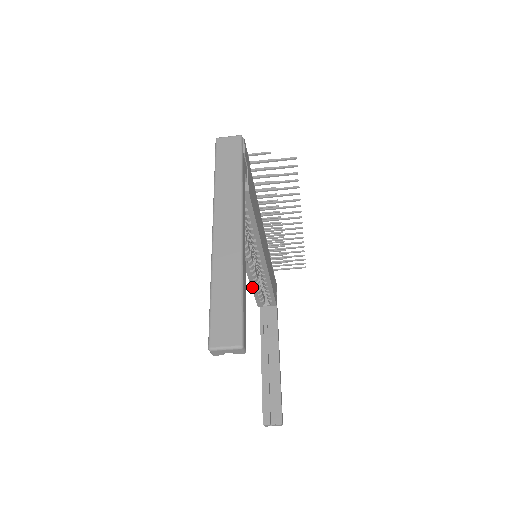
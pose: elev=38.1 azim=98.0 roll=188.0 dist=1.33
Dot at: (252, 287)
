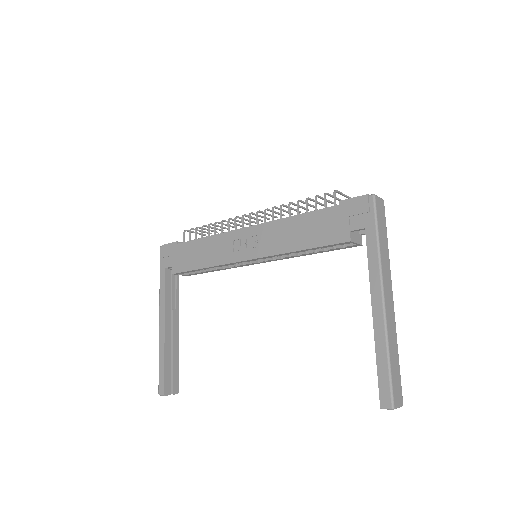
Dot at: (207, 268)
